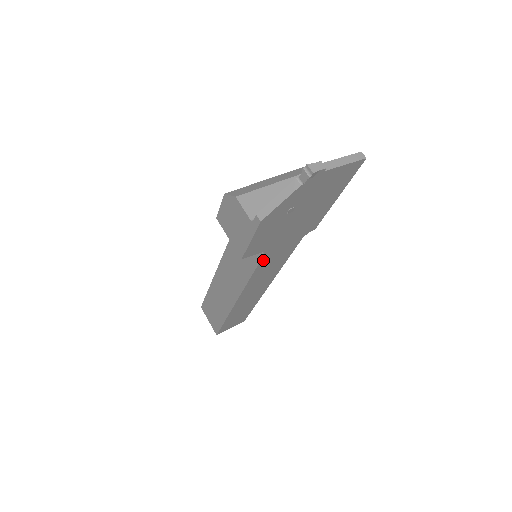
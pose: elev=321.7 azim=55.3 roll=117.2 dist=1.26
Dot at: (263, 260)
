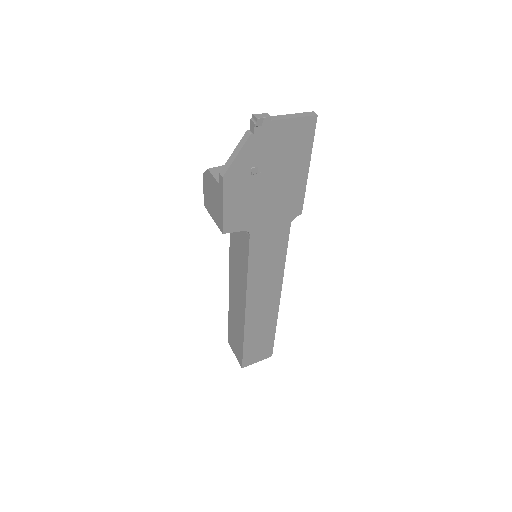
Dot at: (253, 246)
